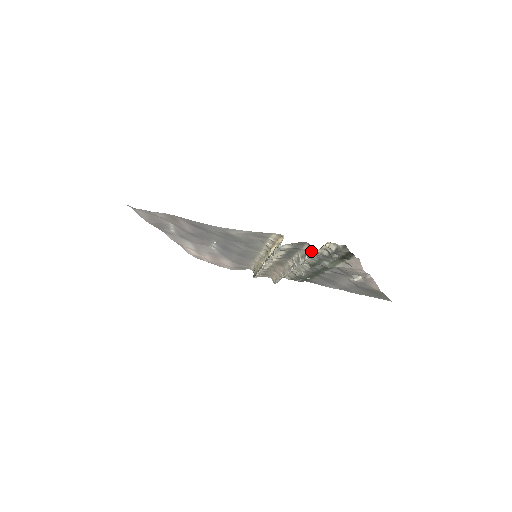
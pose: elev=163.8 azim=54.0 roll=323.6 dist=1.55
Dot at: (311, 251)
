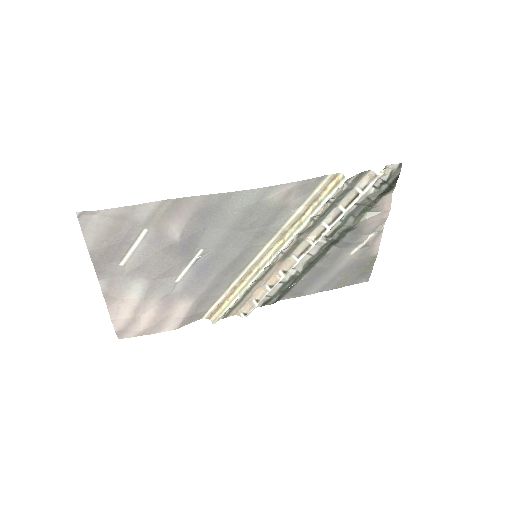
Dot at: (375, 177)
